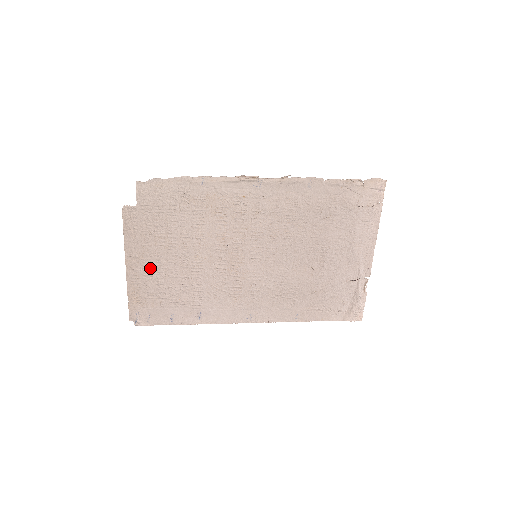
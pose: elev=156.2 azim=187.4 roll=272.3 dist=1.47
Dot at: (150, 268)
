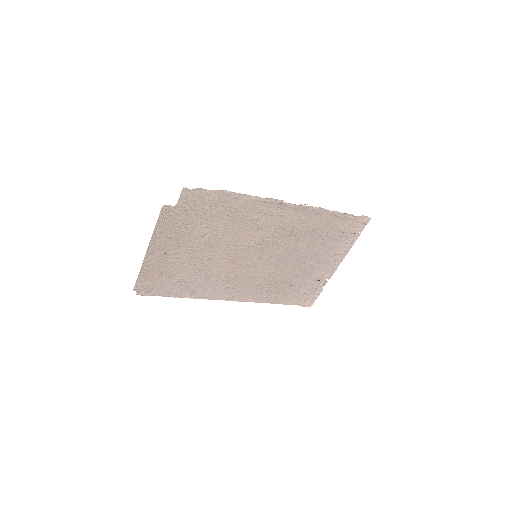
Dot at: (167, 254)
